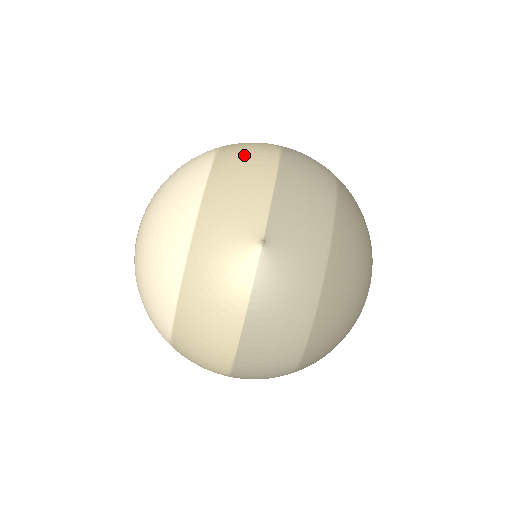
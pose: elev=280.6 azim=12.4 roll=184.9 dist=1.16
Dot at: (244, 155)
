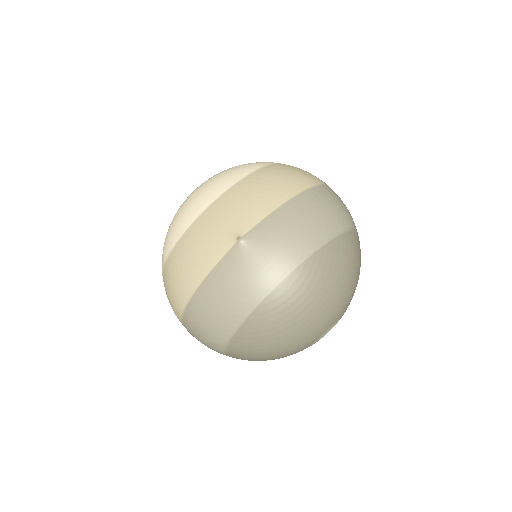
Dot at: (282, 175)
